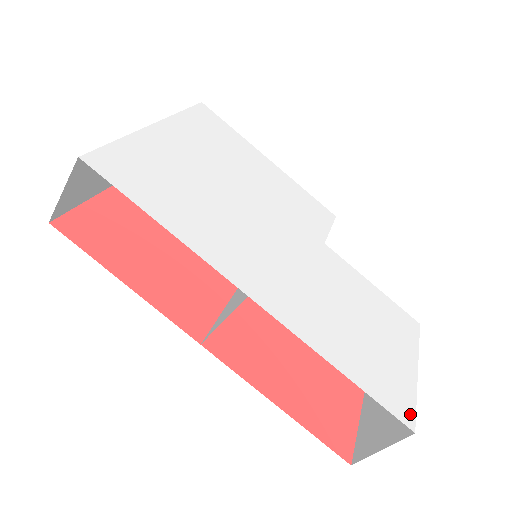
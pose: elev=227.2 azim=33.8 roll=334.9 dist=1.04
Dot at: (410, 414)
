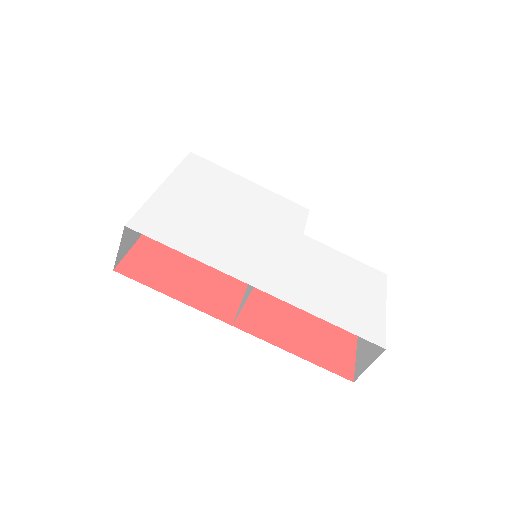
Dot at: (381, 338)
